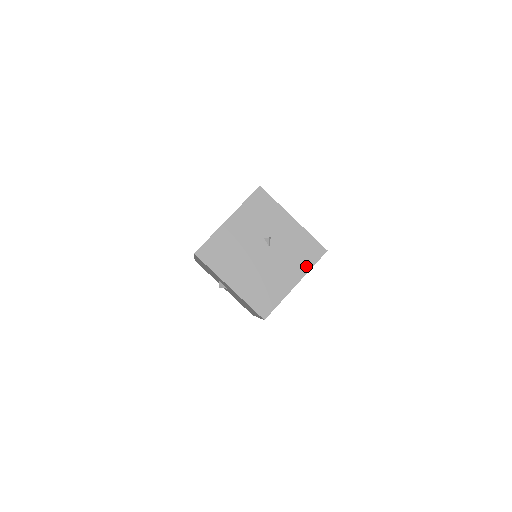
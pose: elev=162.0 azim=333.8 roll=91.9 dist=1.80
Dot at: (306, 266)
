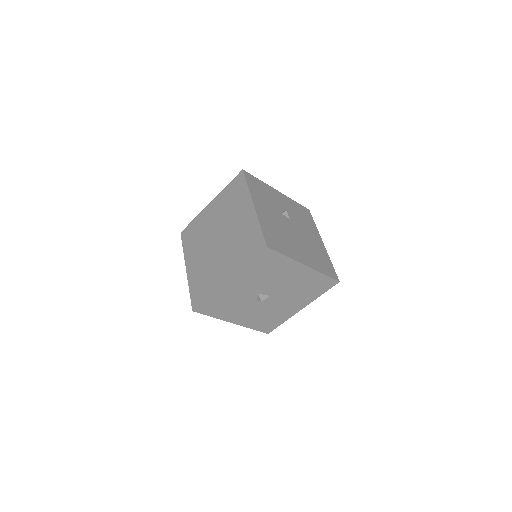
Dot at: (314, 226)
